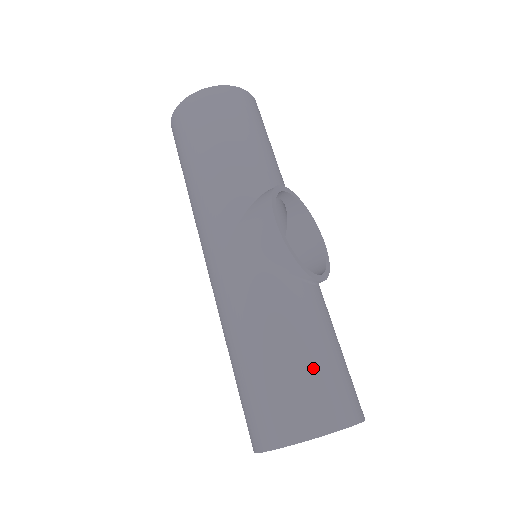
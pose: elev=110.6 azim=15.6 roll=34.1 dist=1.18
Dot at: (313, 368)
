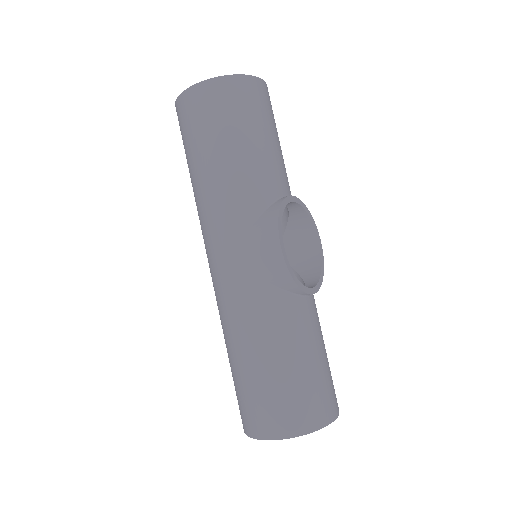
Dot at: (302, 378)
